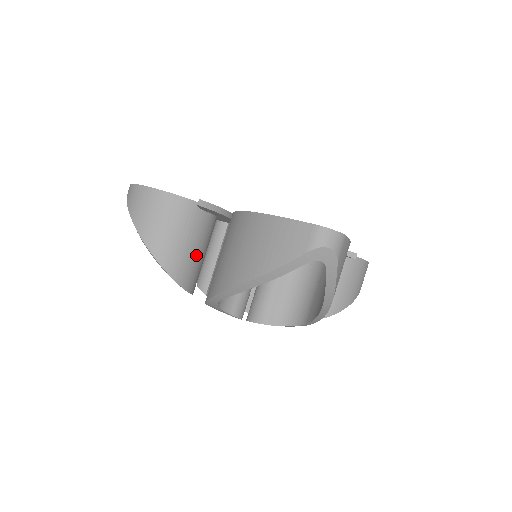
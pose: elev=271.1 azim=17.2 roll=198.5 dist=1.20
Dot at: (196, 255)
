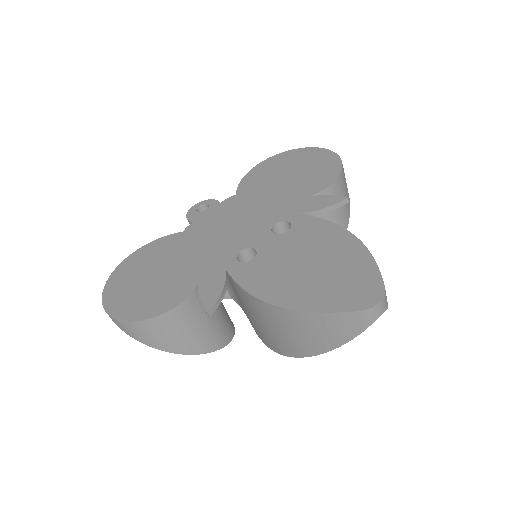
Dot at: (220, 314)
